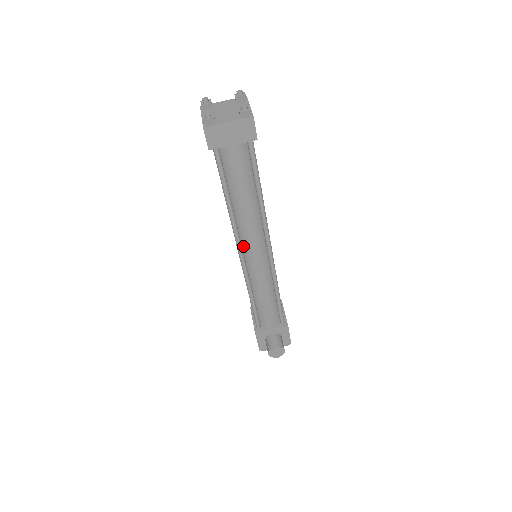
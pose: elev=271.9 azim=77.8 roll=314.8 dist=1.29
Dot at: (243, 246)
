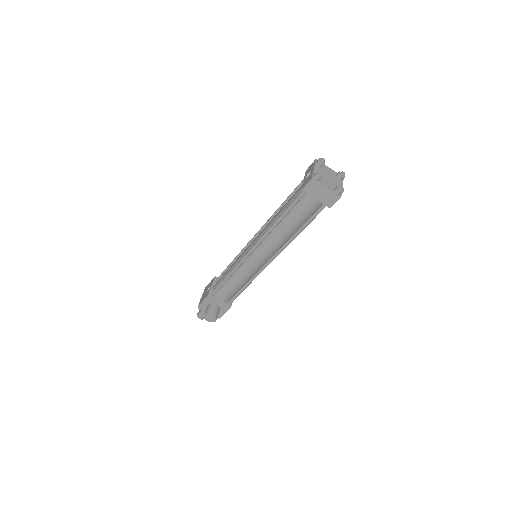
Dot at: (258, 247)
